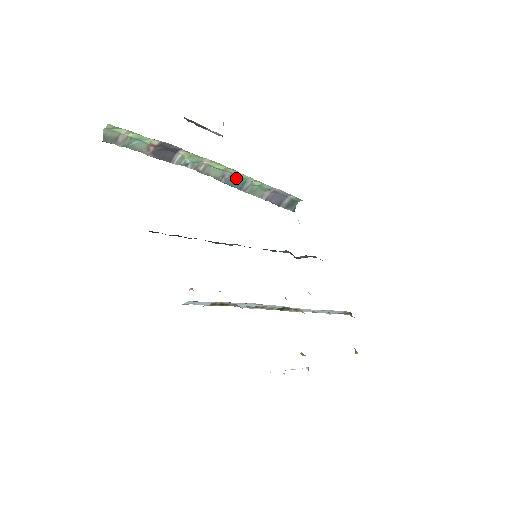
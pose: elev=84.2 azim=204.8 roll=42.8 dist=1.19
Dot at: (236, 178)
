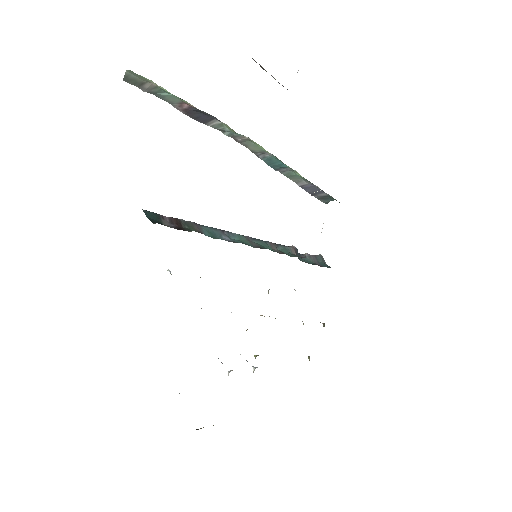
Dot at: (277, 160)
